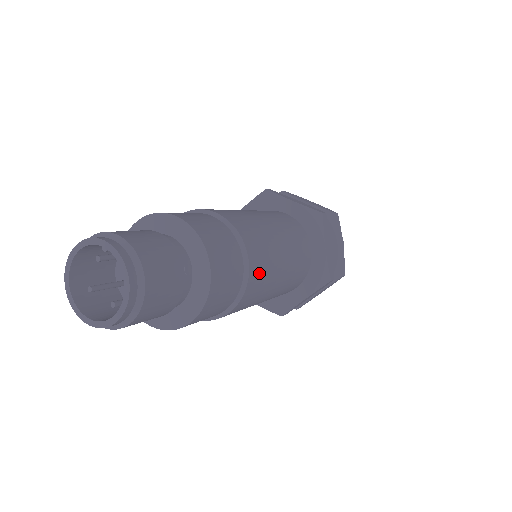
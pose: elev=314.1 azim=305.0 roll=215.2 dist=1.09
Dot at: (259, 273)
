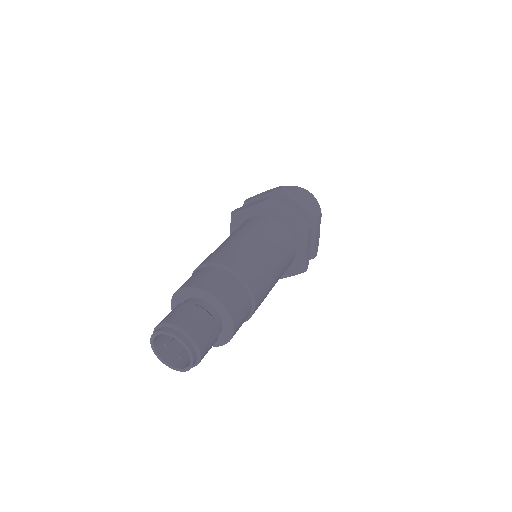
Dot at: (260, 303)
